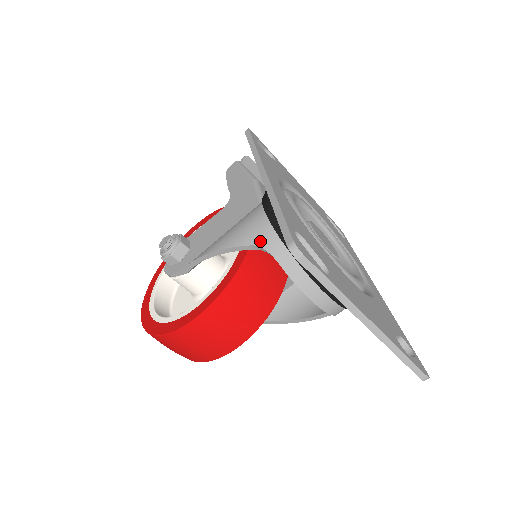
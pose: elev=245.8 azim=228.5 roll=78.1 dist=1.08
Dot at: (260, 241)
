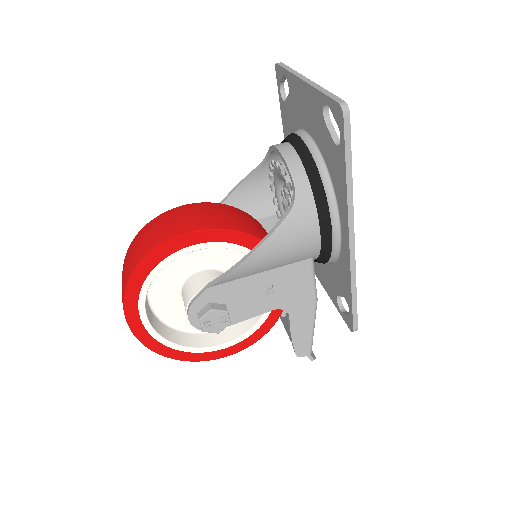
Dot at: occluded
